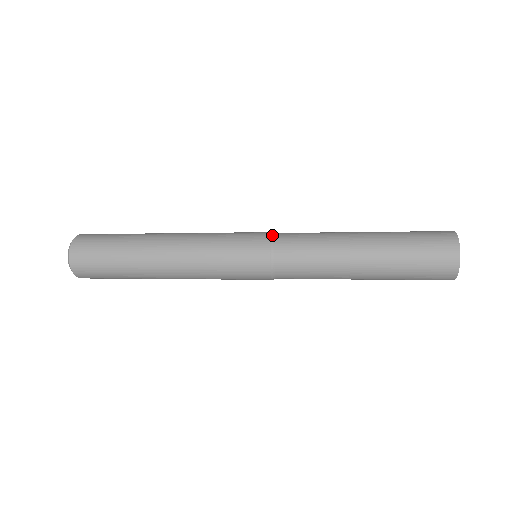
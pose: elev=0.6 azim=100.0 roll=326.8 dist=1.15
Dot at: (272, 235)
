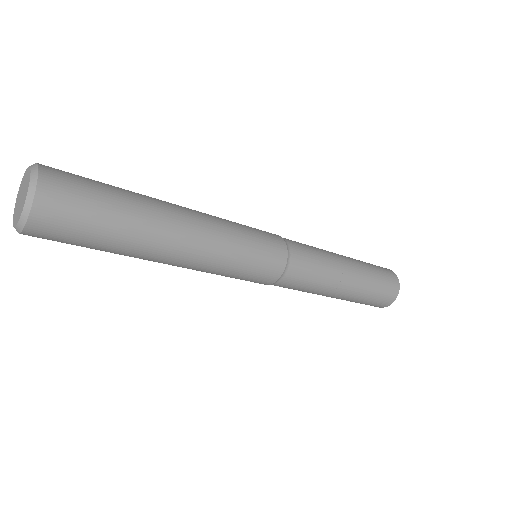
Dot at: occluded
